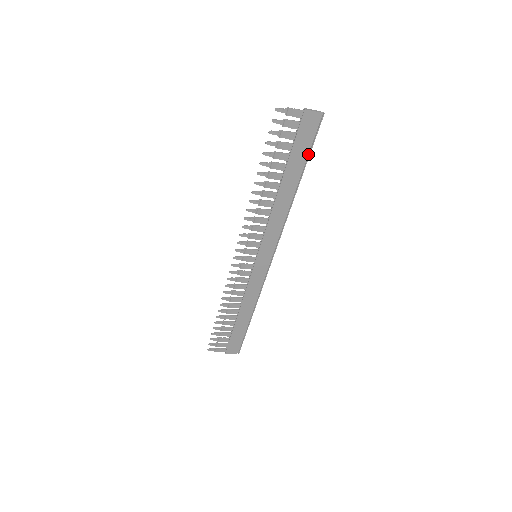
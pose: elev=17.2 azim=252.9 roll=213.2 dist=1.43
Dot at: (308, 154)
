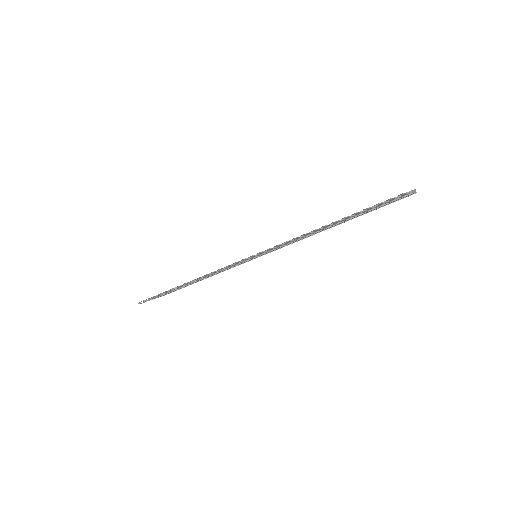
Dot at: occluded
